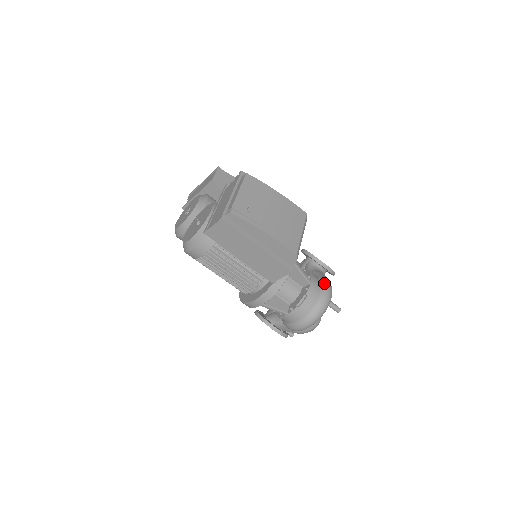
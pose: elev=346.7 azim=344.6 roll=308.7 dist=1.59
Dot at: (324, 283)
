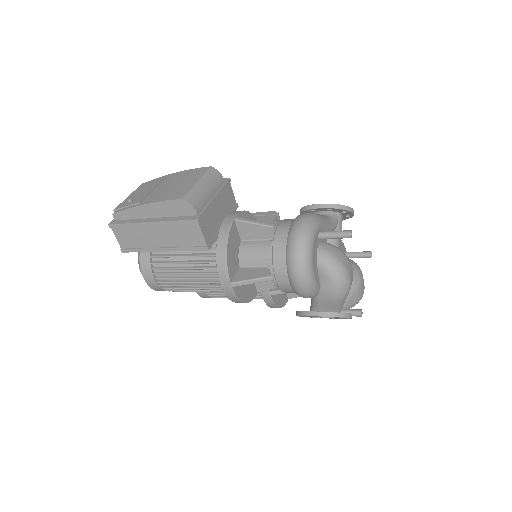
Dot at: occluded
